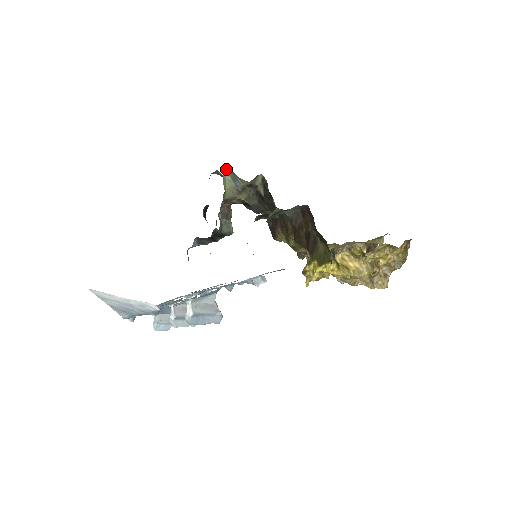
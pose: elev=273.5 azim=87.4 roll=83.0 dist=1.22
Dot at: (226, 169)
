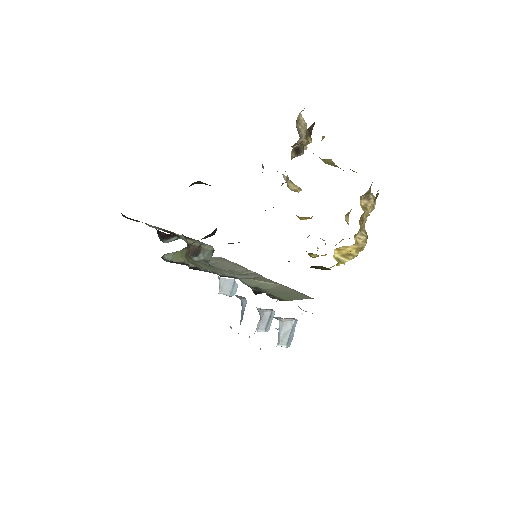
Dot at: (163, 256)
